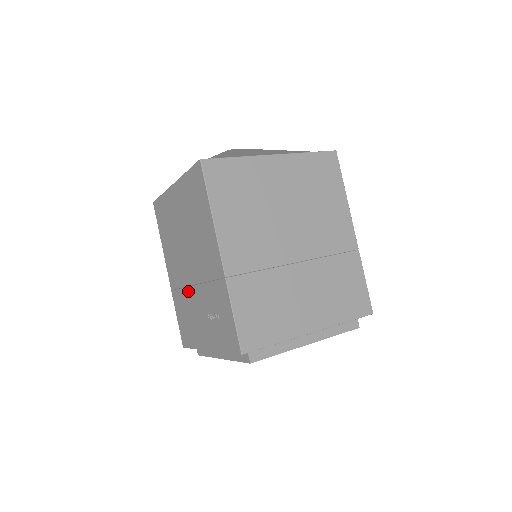
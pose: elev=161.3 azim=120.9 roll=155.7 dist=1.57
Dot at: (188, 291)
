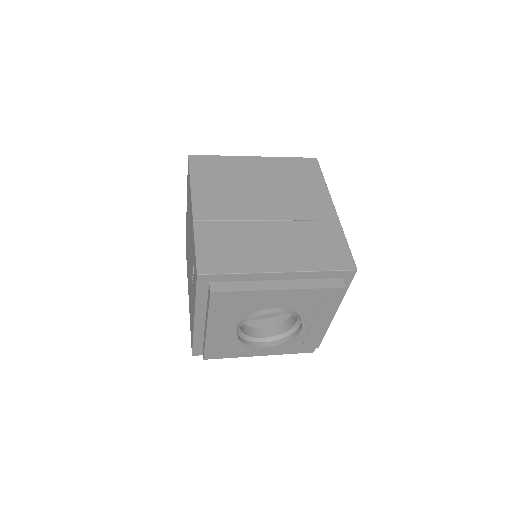
Dot at: (190, 283)
